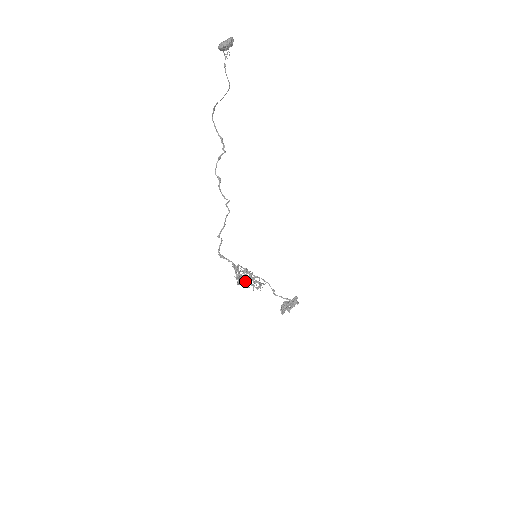
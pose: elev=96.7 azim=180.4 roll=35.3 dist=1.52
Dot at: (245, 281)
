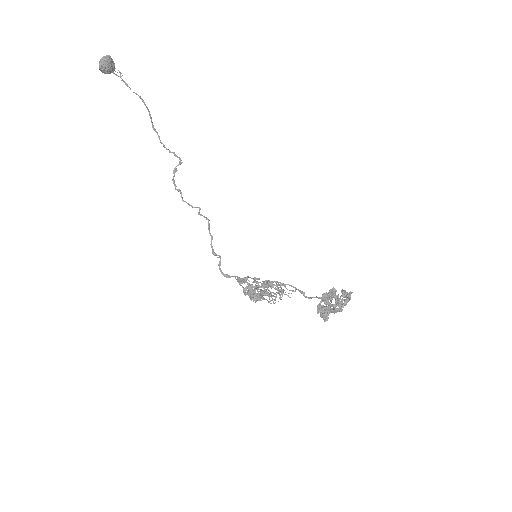
Dot at: (253, 292)
